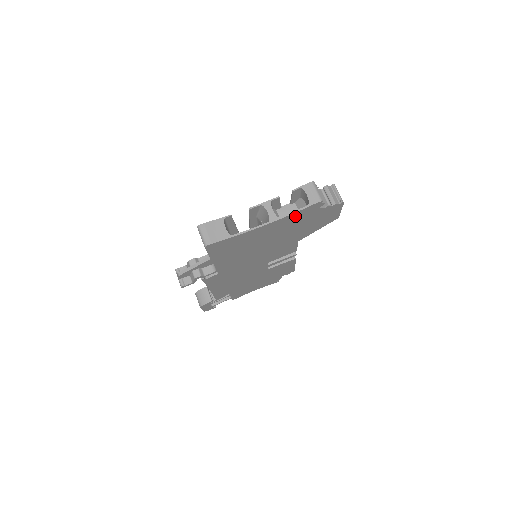
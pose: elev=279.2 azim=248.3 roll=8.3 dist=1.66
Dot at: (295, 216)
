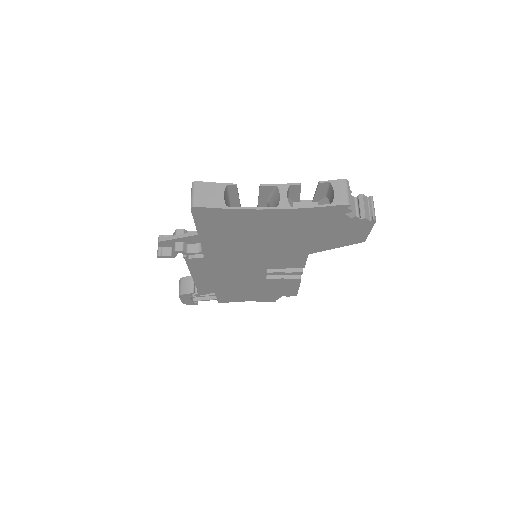
Dot at: (311, 213)
